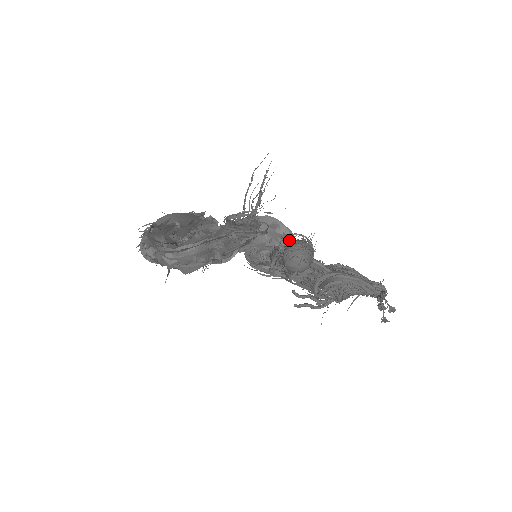
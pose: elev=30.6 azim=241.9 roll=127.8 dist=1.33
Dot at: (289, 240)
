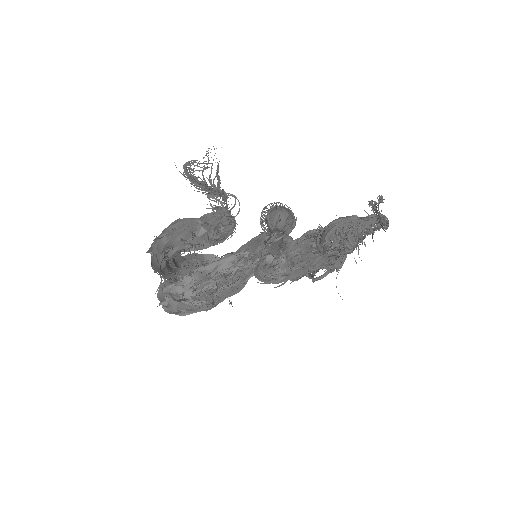
Dot at: occluded
